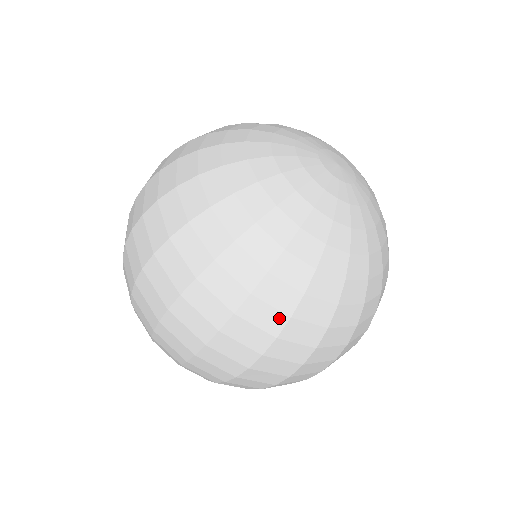
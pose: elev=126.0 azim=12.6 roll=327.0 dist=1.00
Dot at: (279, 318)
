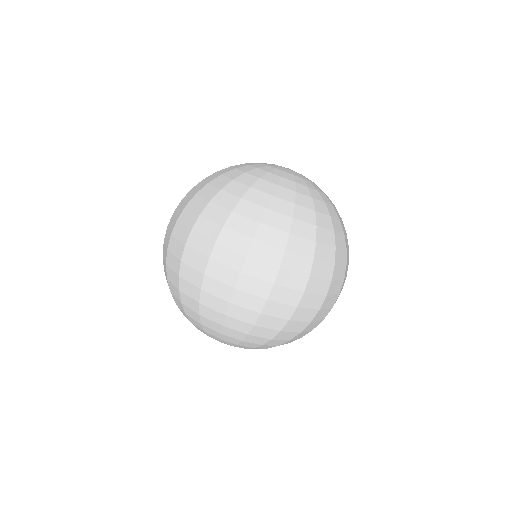
Dot at: (331, 251)
